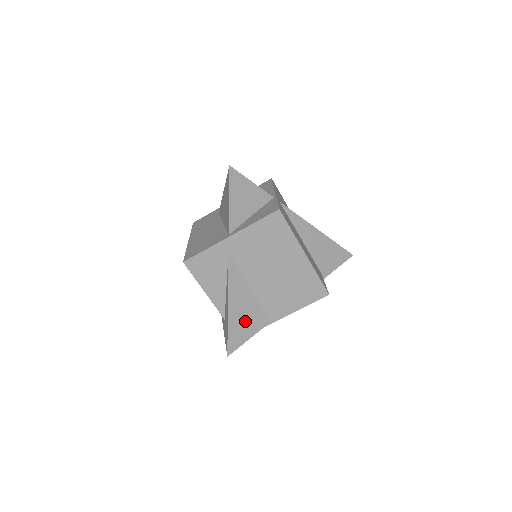
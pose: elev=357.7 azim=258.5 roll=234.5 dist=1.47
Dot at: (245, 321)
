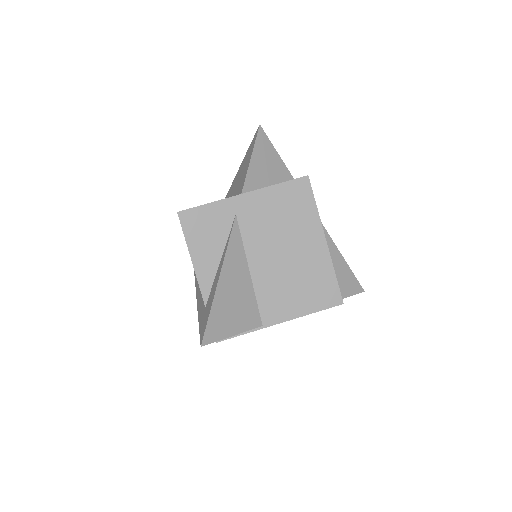
Dot at: (234, 309)
